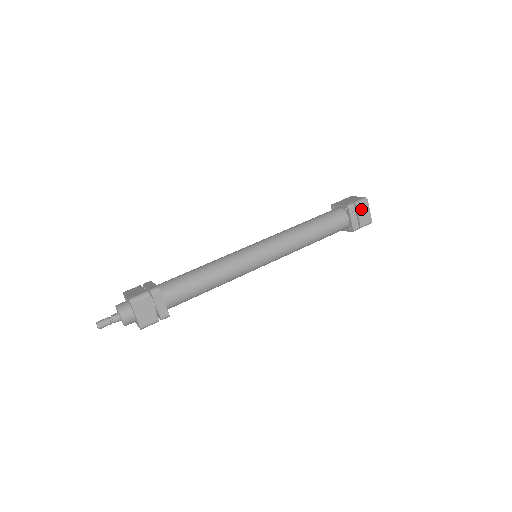
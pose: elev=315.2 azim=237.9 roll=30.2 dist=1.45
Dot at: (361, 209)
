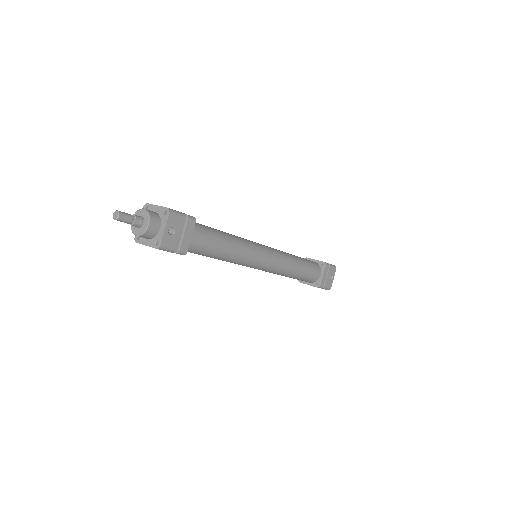
Dot at: occluded
